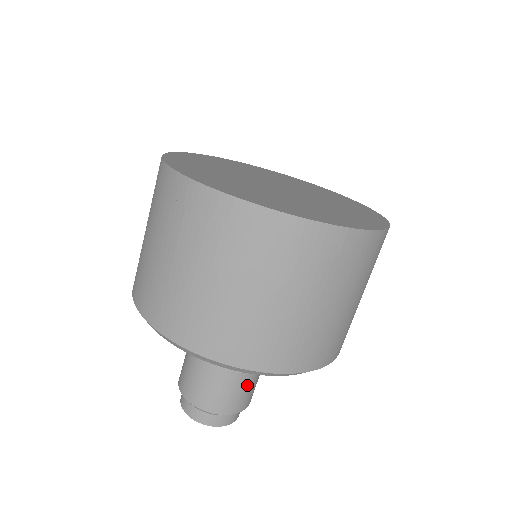
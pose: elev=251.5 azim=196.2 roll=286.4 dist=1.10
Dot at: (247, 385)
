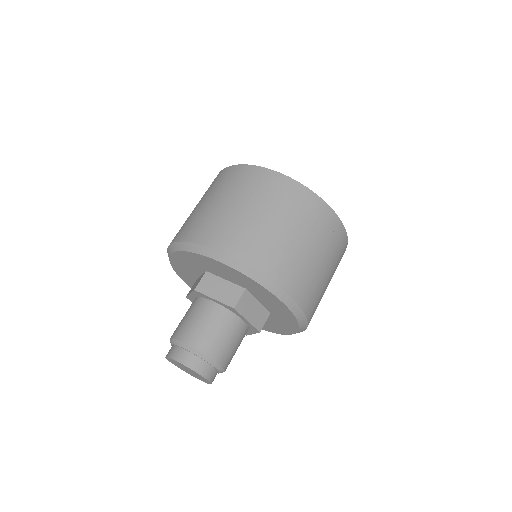
Dot at: (231, 338)
